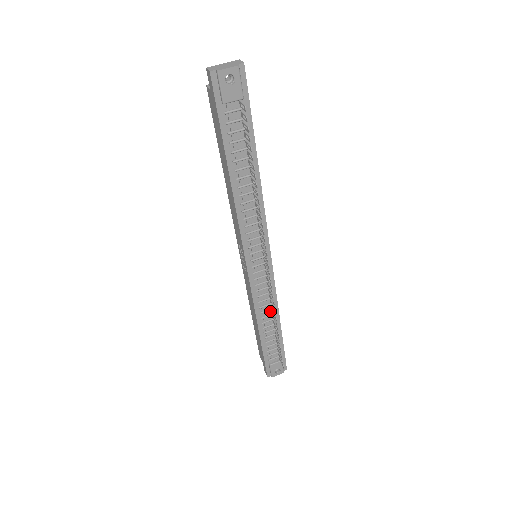
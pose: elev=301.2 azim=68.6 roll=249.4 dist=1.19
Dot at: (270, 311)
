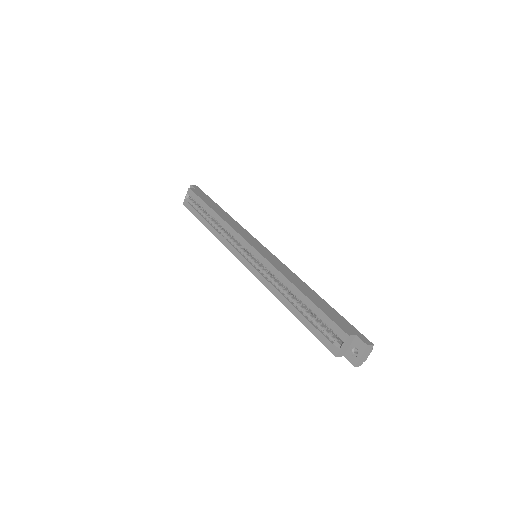
Dot at: occluded
